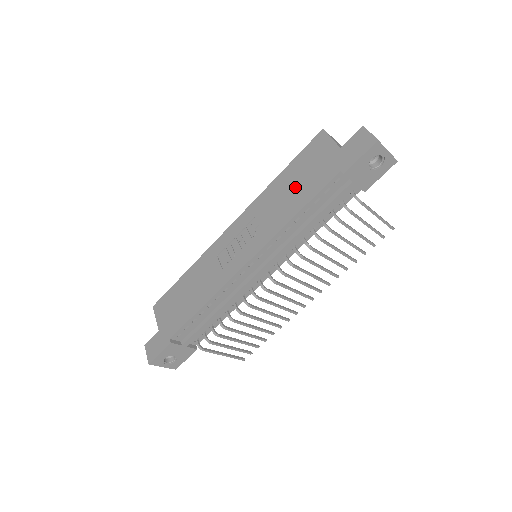
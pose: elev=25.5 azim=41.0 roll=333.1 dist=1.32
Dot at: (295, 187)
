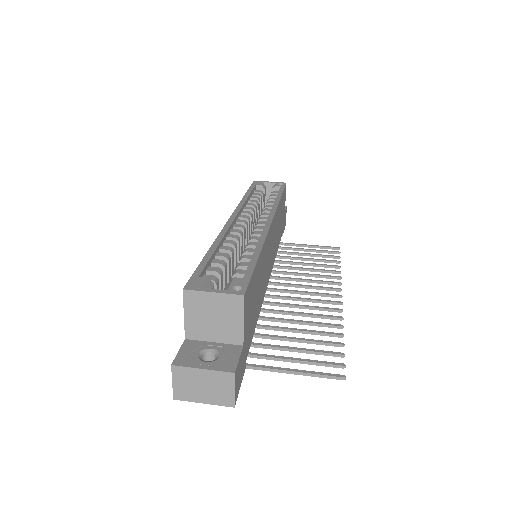
Dot at: occluded
